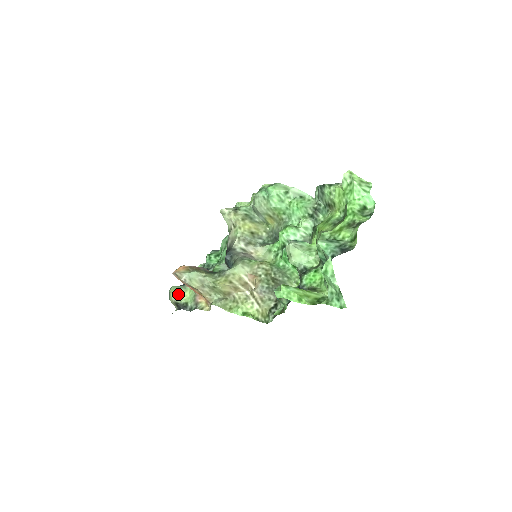
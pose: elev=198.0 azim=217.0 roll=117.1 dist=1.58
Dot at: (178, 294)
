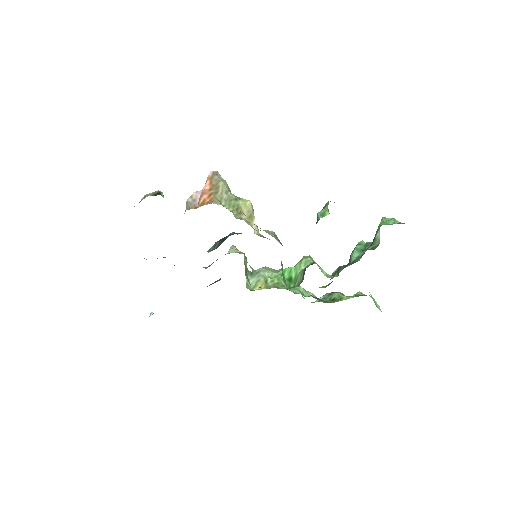
Dot at: occluded
